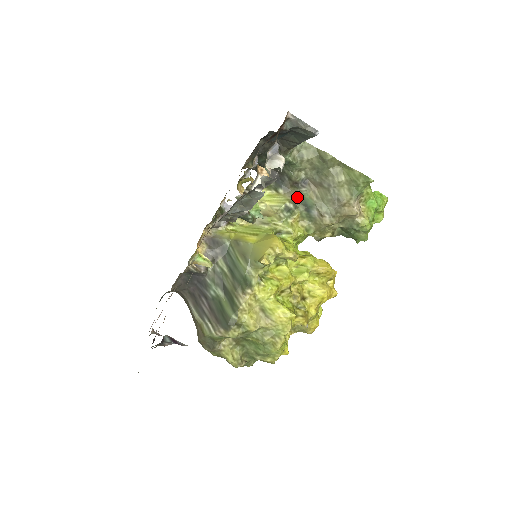
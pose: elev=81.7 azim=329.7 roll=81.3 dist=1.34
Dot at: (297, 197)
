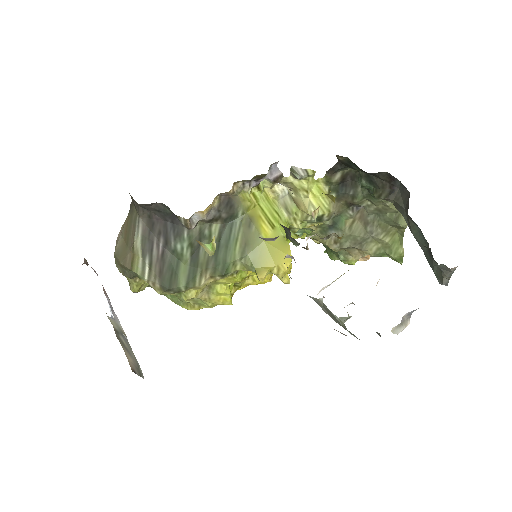
Dot at: (338, 212)
